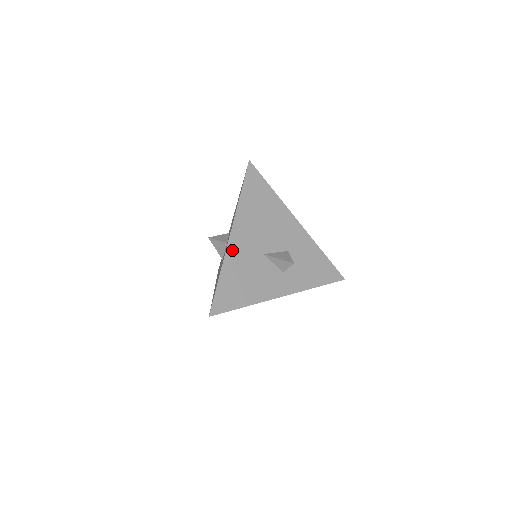
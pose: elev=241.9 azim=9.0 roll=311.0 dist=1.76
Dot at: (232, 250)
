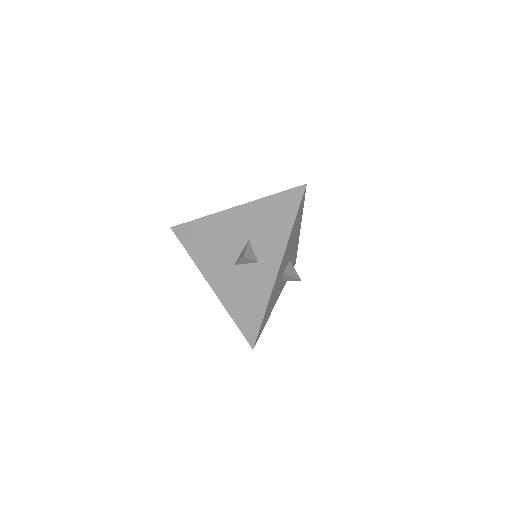
Dot at: occluded
